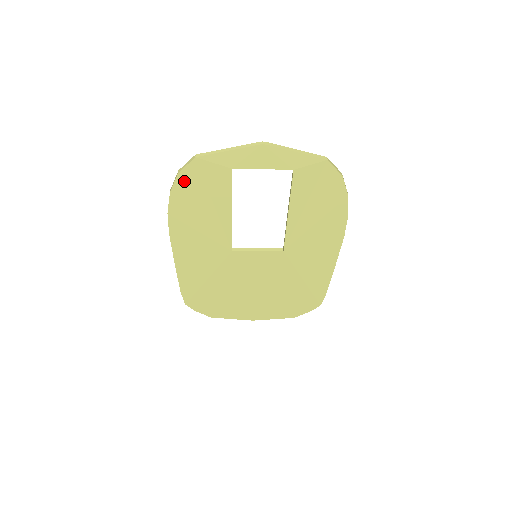
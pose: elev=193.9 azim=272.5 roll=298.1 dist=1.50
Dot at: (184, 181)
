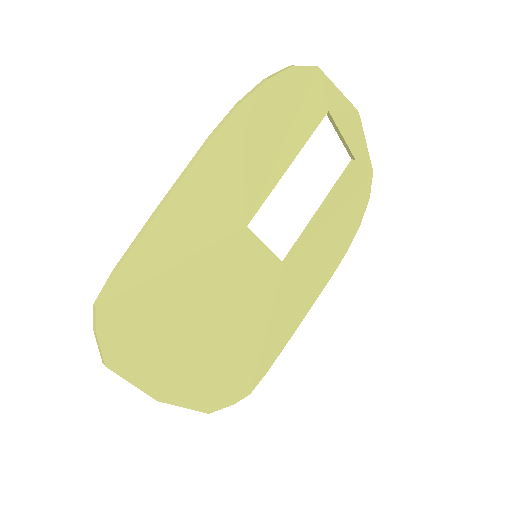
Dot at: (289, 81)
